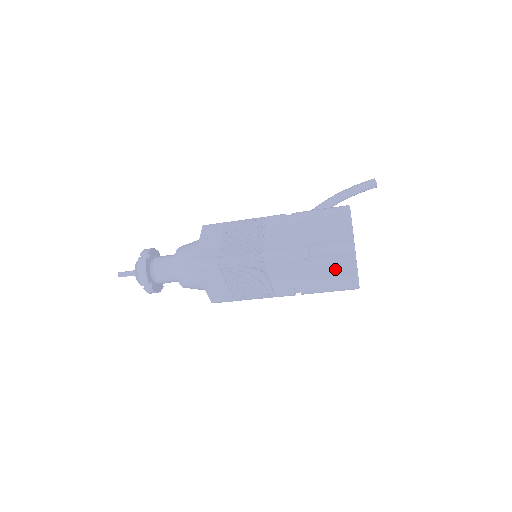
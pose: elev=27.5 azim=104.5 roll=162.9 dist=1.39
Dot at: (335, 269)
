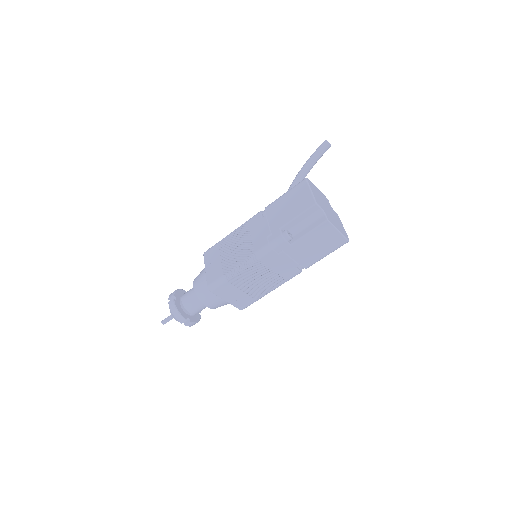
Dot at: (318, 236)
